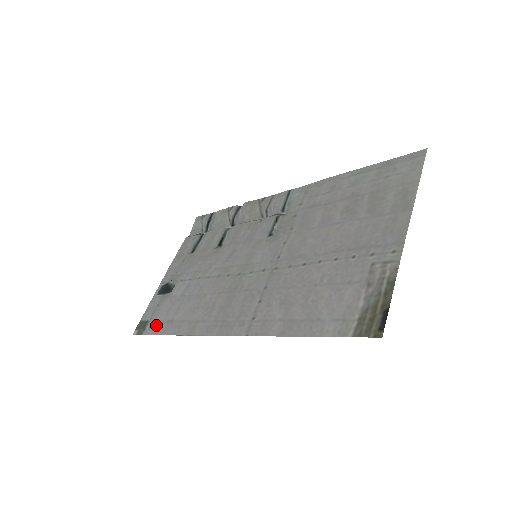
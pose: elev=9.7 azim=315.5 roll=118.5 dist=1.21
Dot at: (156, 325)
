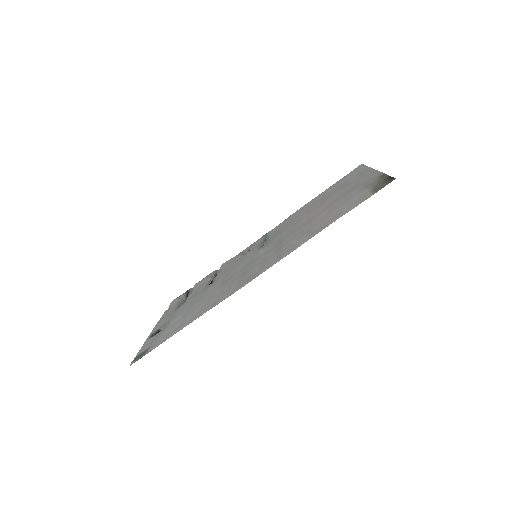
Dot at: (161, 340)
